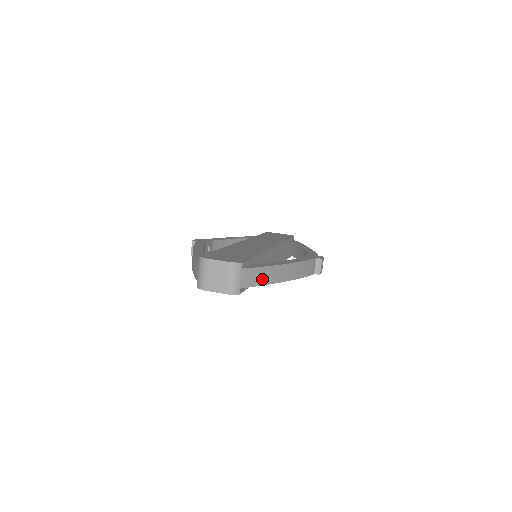
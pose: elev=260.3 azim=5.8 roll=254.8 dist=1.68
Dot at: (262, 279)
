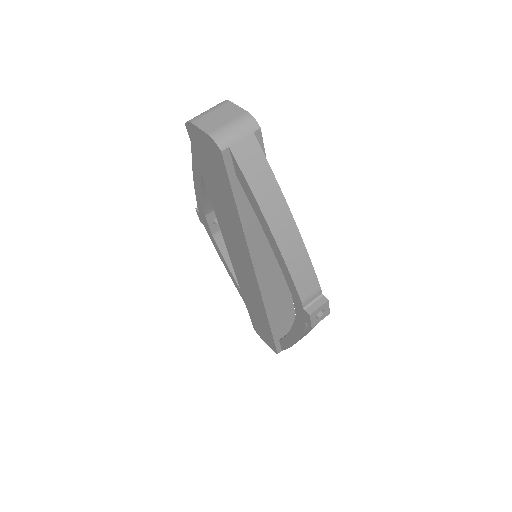
Dot at: (258, 183)
